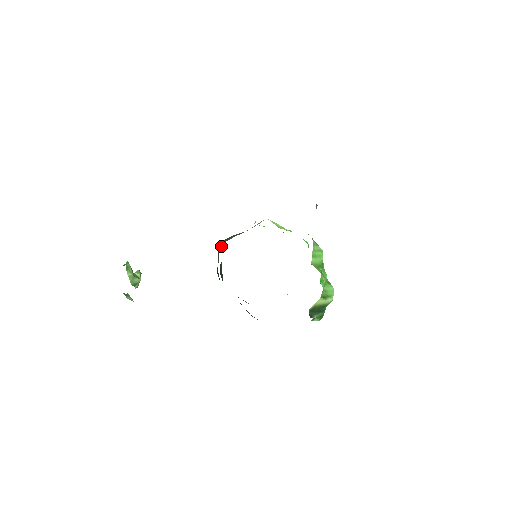
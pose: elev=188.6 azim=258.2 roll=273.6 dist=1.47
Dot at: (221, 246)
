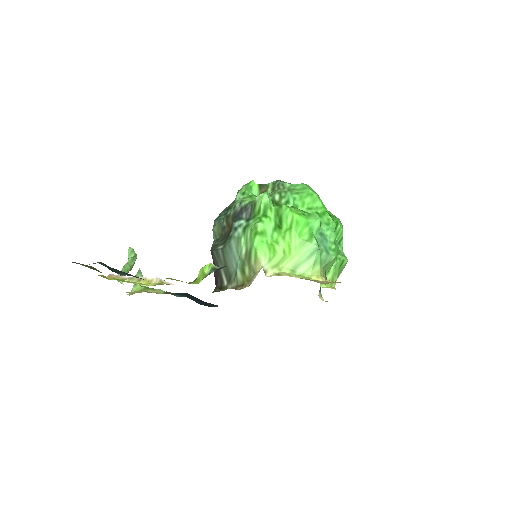
Dot at: (213, 263)
